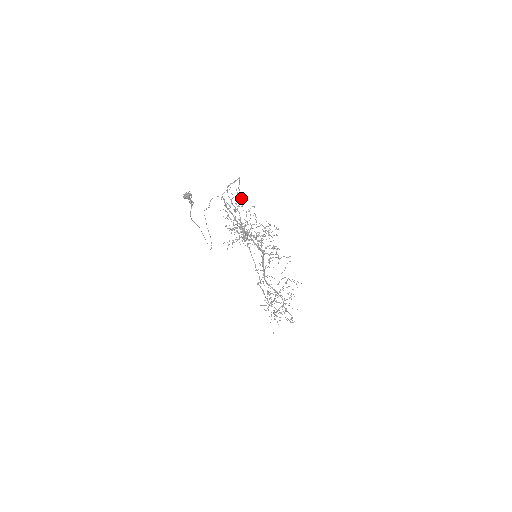
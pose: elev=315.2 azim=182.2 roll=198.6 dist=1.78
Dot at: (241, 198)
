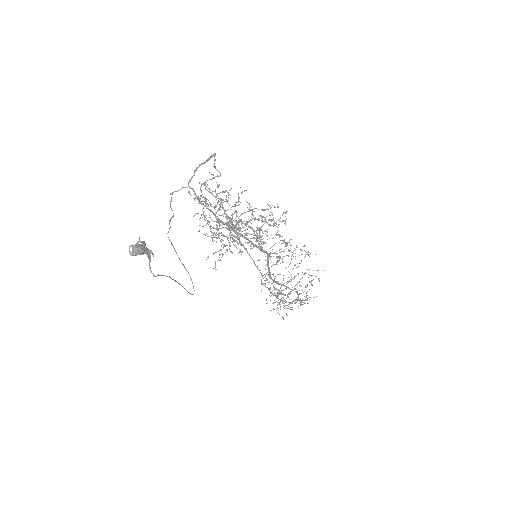
Dot at: occluded
